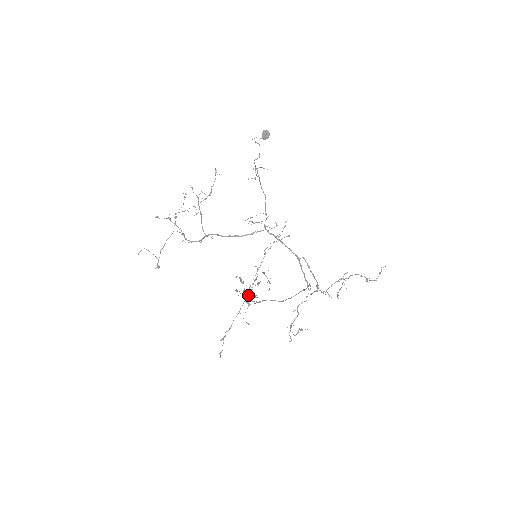
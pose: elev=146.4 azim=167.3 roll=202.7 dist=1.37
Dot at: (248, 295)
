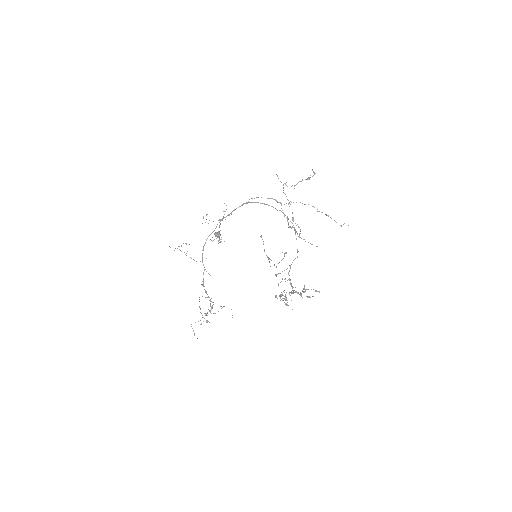
Dot at: occluded
